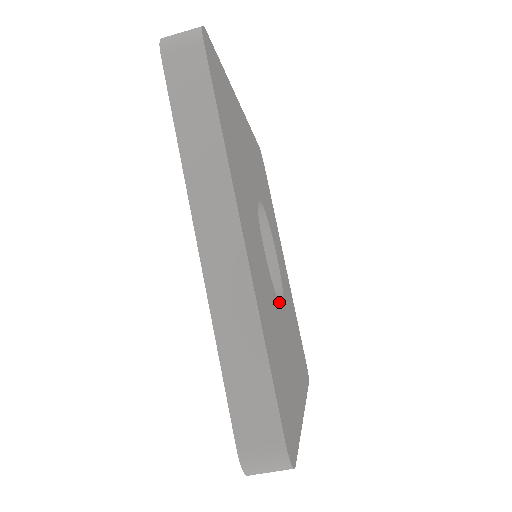
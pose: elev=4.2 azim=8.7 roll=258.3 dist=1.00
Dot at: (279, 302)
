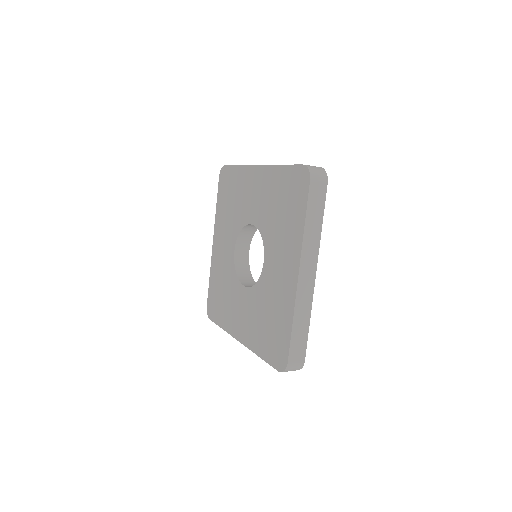
Dot at: (253, 281)
